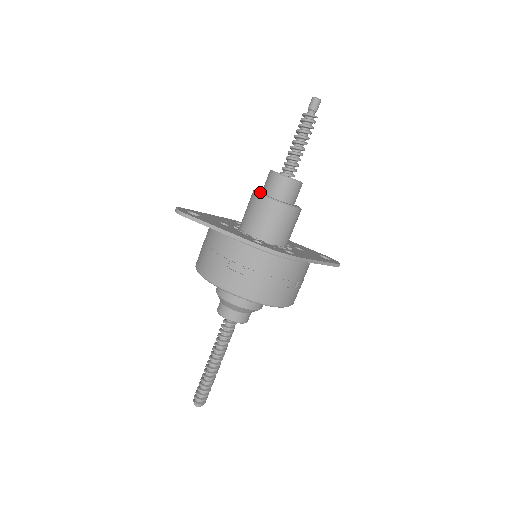
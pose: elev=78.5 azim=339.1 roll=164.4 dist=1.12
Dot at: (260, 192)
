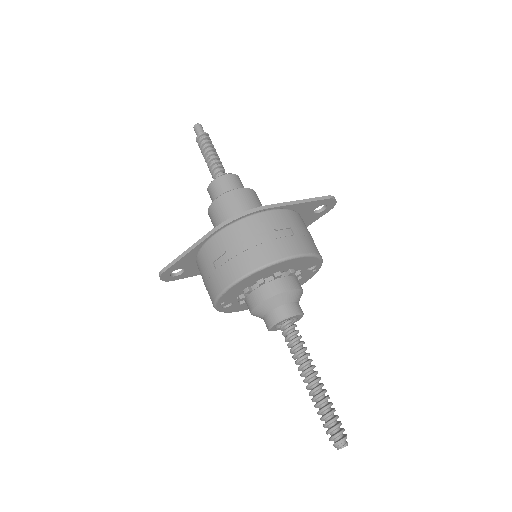
Dot at: occluded
